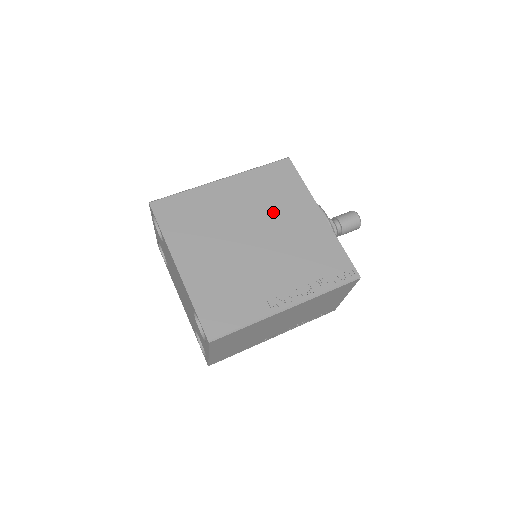
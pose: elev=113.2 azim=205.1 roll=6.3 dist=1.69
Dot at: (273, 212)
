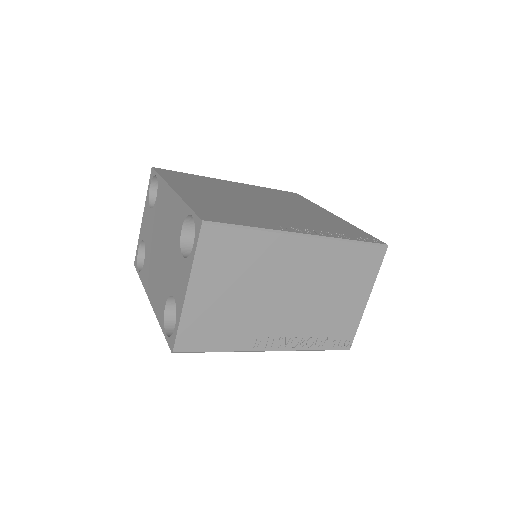
Dot at: (283, 201)
